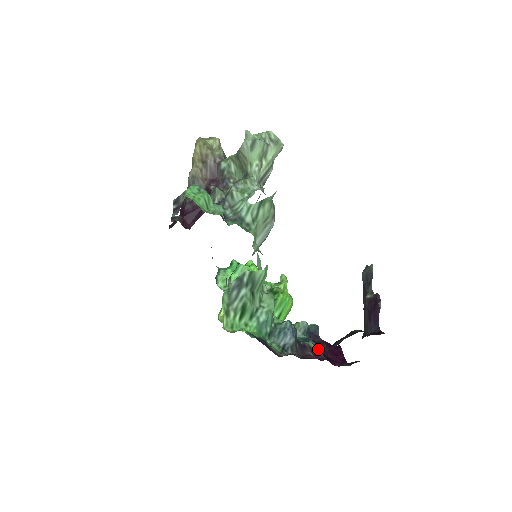
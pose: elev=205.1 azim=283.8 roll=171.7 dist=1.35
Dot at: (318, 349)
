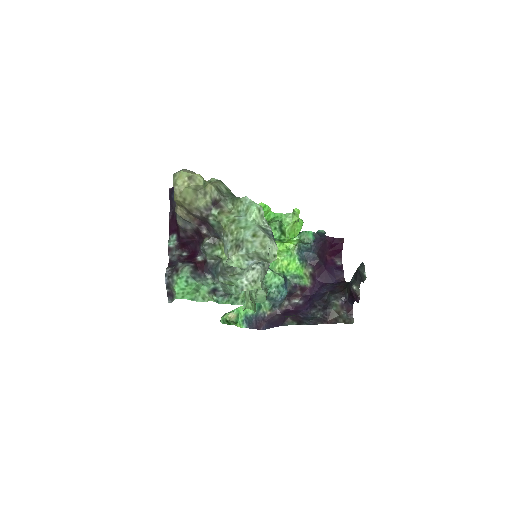
Dot at: (315, 263)
